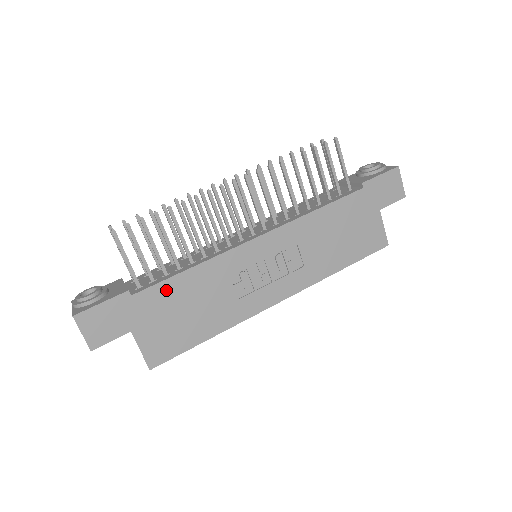
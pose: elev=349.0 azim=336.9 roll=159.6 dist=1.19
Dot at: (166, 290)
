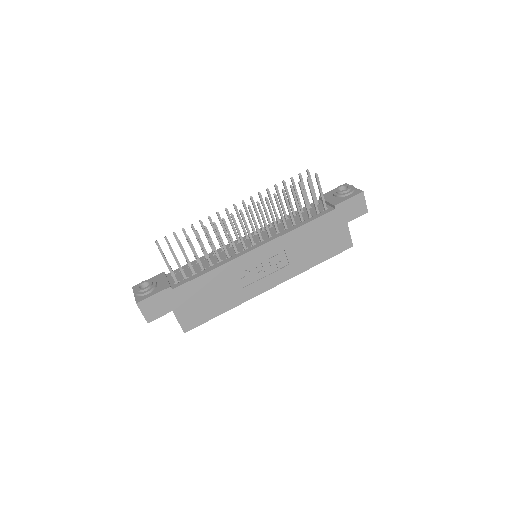
Dot at: (194, 285)
